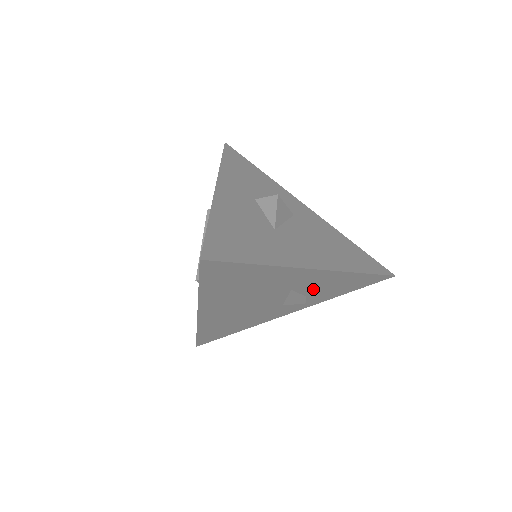
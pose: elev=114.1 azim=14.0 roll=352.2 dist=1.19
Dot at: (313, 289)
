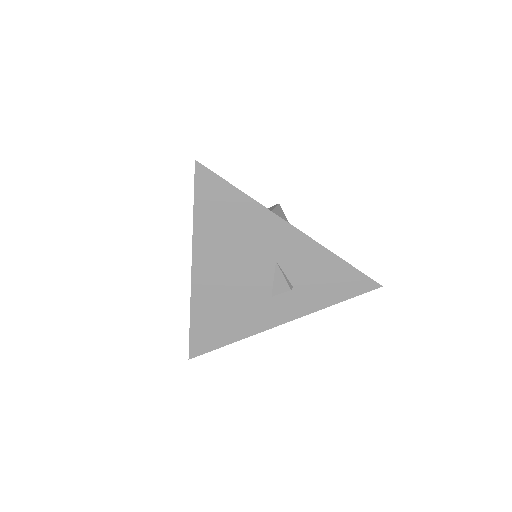
Dot at: (298, 273)
